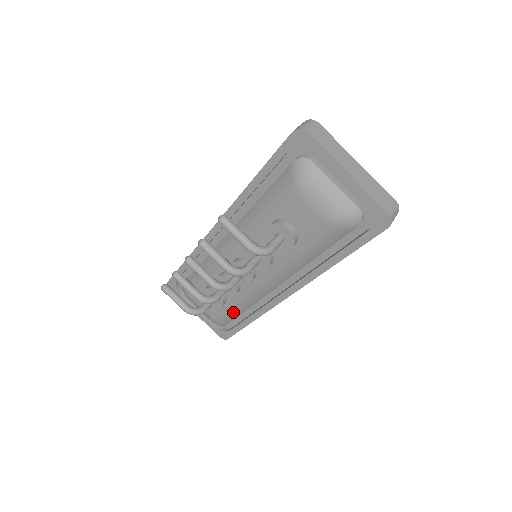
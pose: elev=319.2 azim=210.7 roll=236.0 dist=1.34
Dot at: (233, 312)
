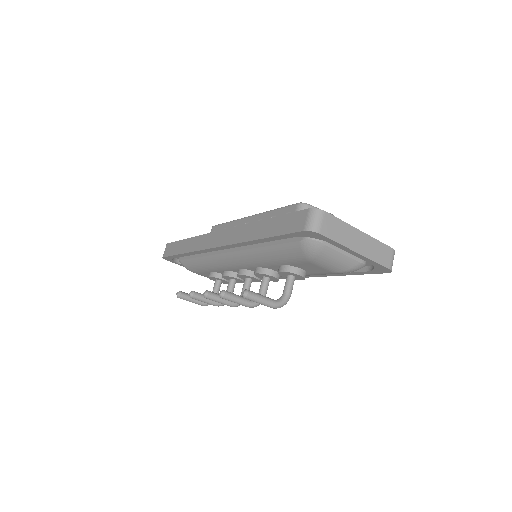
Dot at: occluded
